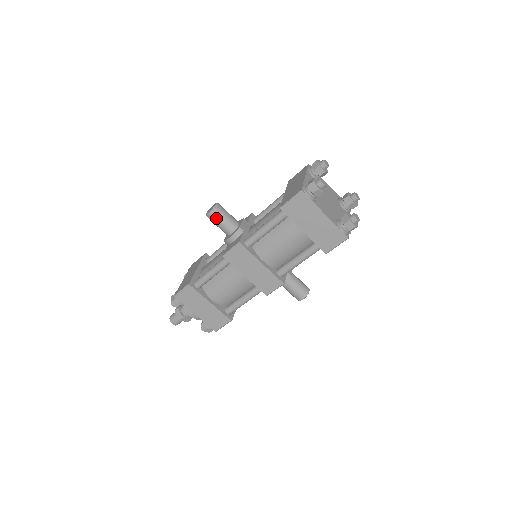
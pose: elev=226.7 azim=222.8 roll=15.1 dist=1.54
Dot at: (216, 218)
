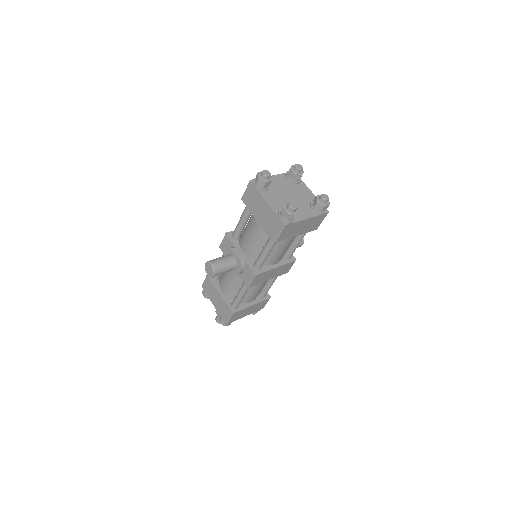
Dot at: (220, 273)
